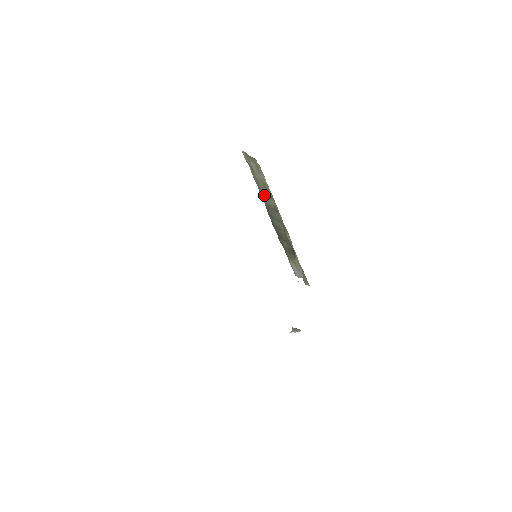
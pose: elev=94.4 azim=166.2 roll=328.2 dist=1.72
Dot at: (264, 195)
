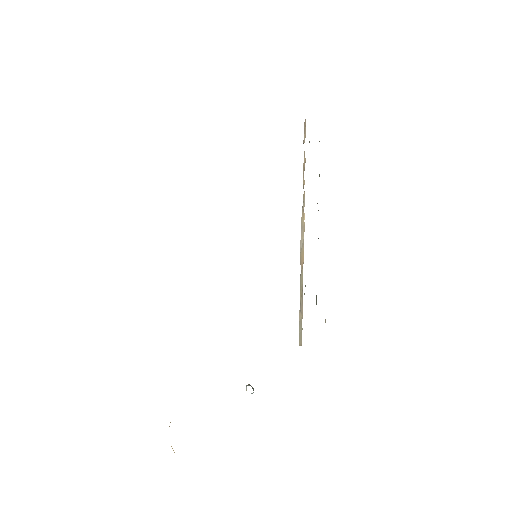
Dot at: occluded
